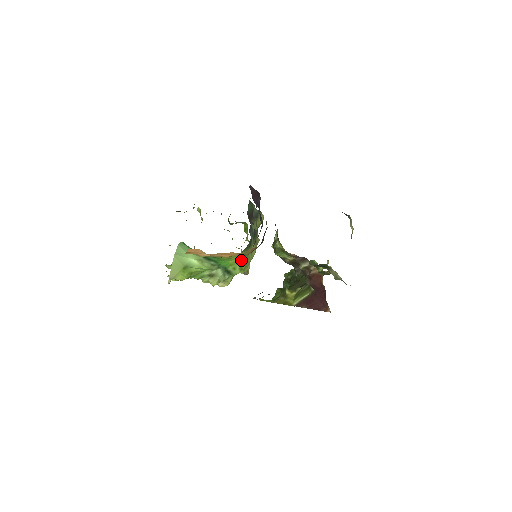
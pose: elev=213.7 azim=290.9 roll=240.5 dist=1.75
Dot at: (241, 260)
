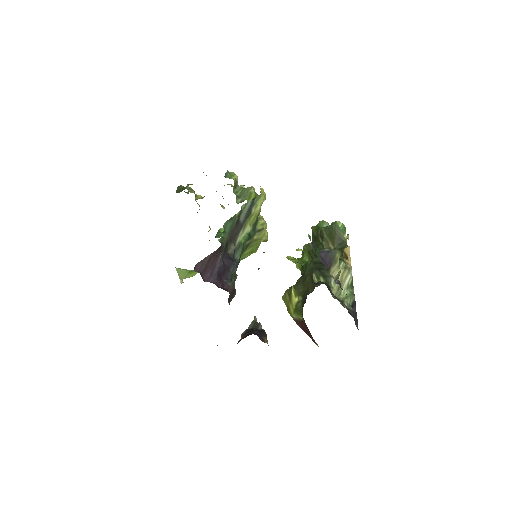
Dot at: (245, 254)
